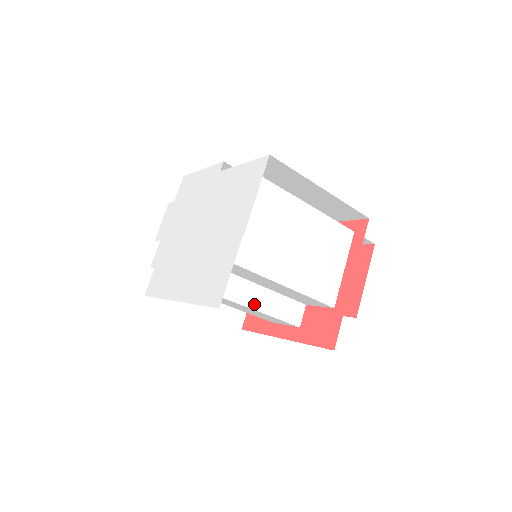
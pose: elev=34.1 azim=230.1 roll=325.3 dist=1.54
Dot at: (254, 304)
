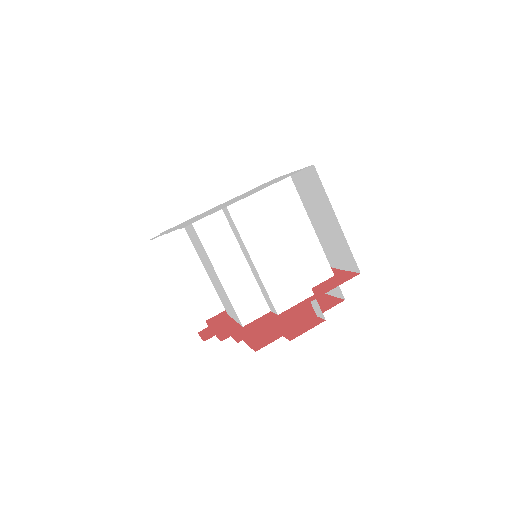
Dot at: (289, 244)
